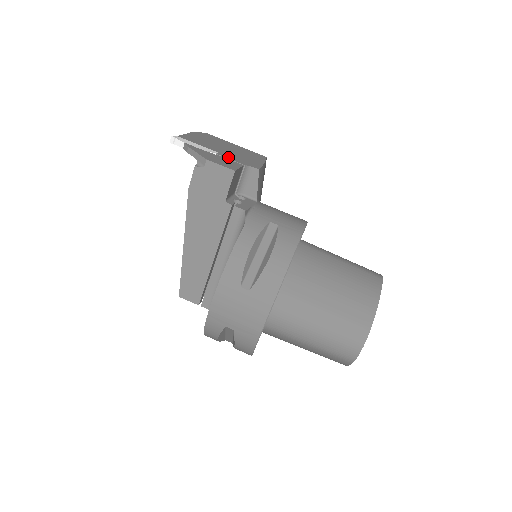
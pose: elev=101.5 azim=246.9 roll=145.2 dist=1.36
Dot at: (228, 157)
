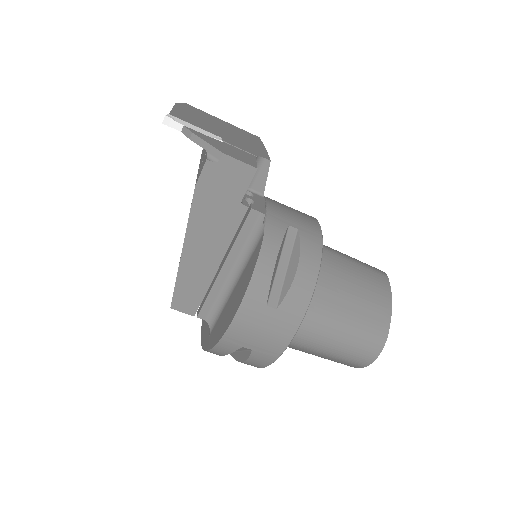
Dot at: (235, 144)
